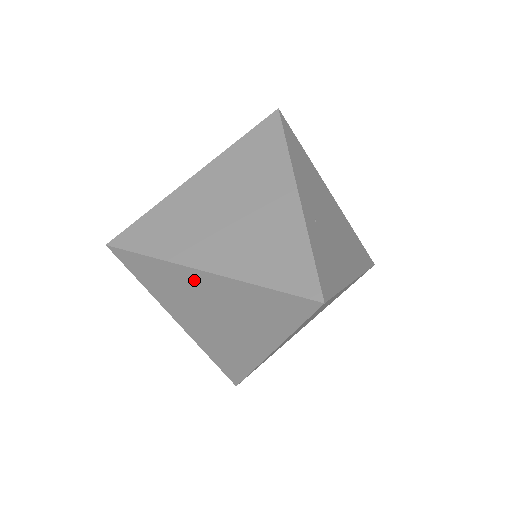
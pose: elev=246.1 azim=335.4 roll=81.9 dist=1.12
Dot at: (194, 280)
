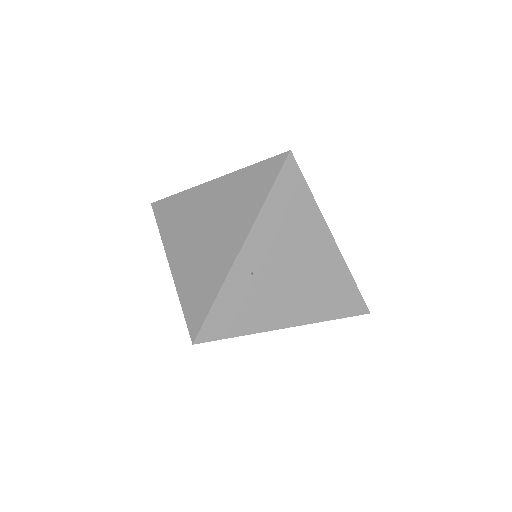
Dot at: occluded
